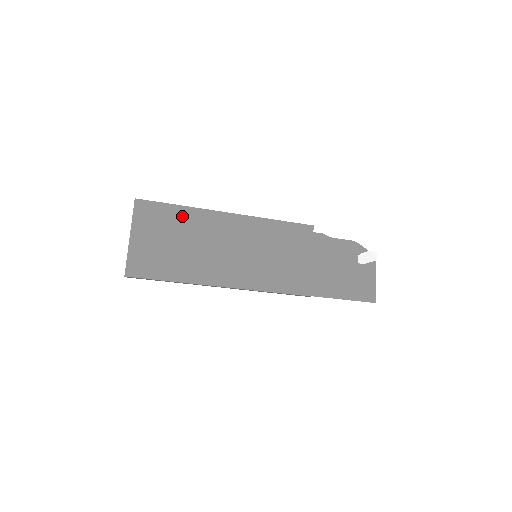
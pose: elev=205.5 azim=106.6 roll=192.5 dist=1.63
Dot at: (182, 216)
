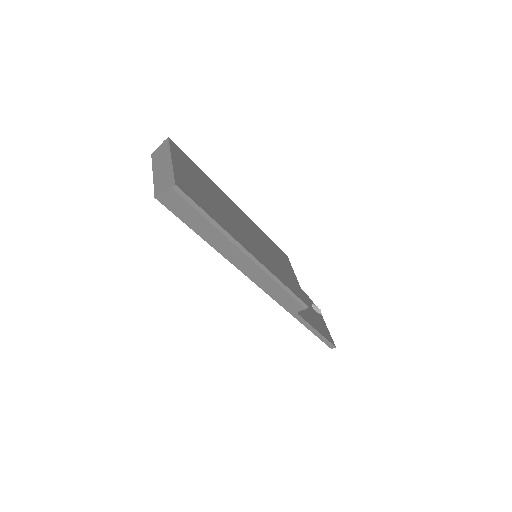
Dot at: (206, 179)
